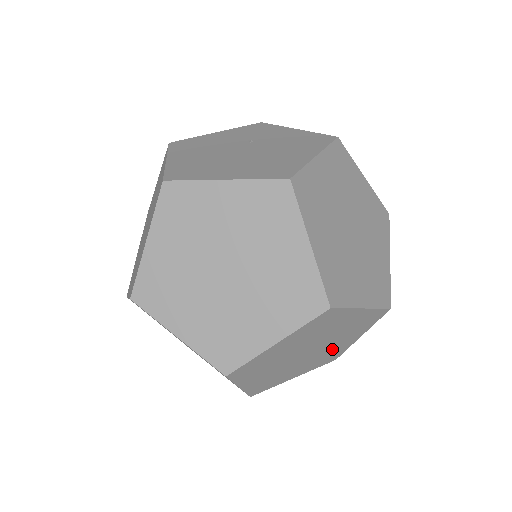
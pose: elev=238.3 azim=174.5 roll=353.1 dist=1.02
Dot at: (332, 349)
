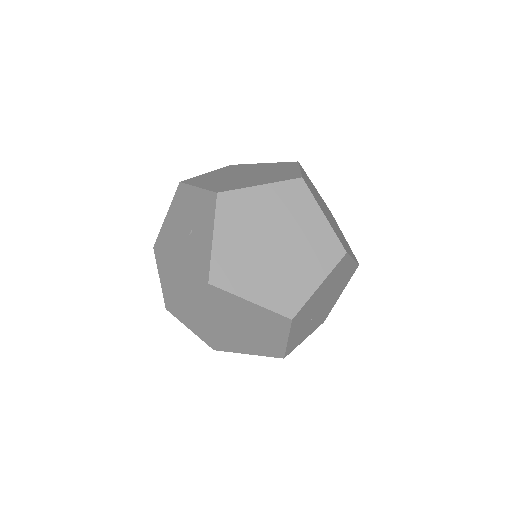
Dot at: occluded
